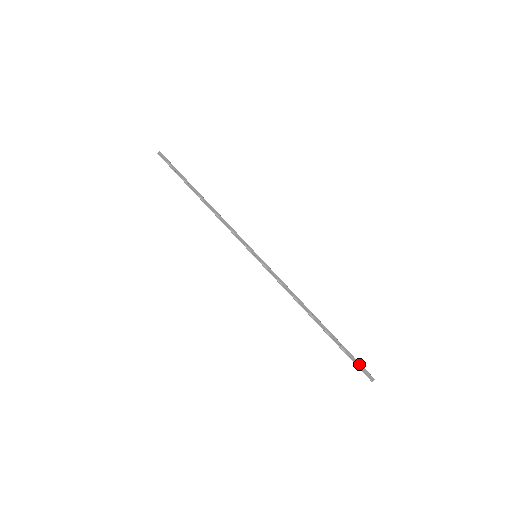
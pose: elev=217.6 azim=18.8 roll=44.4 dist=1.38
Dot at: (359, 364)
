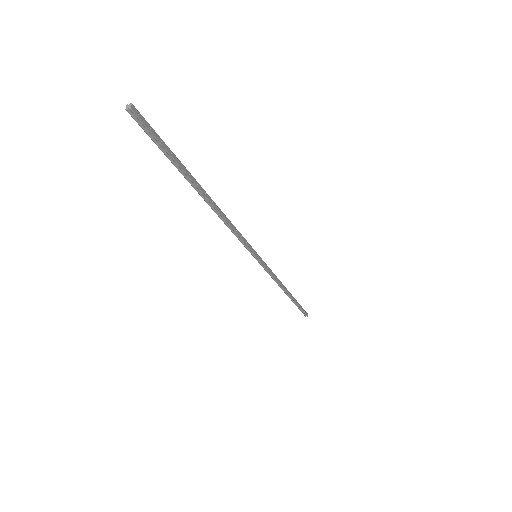
Dot at: (304, 310)
